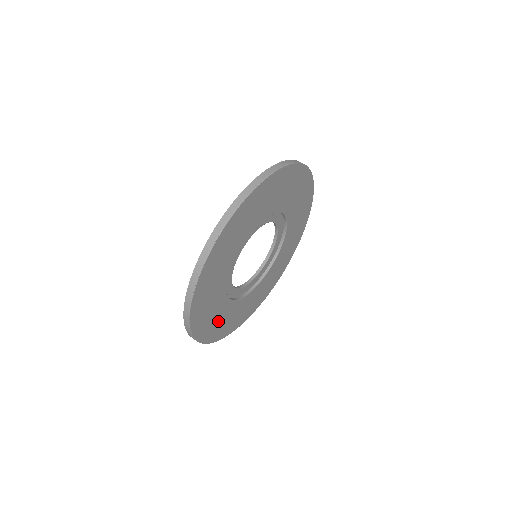
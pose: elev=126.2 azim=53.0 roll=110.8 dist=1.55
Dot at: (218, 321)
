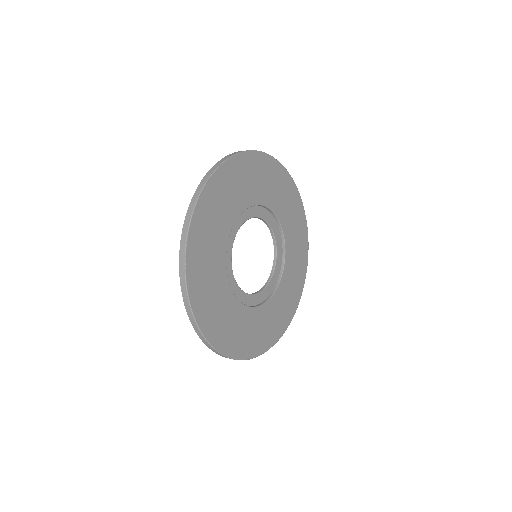
Dot at: (211, 230)
